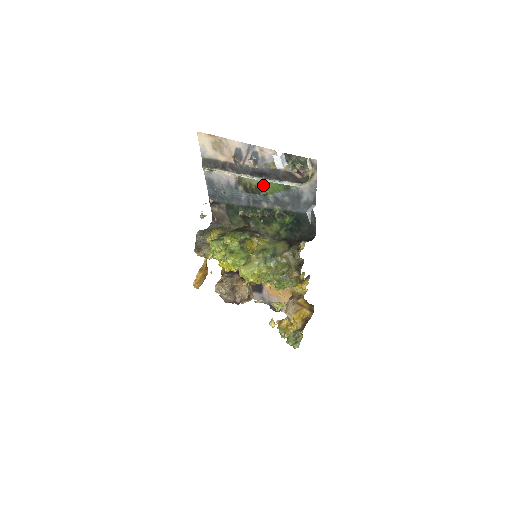
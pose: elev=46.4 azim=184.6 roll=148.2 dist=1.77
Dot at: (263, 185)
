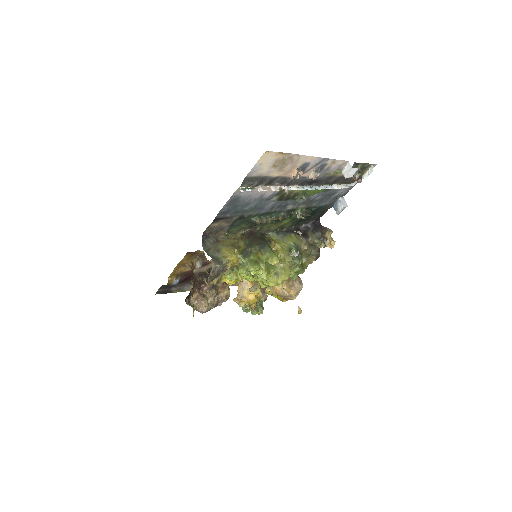
Dot at: (306, 191)
